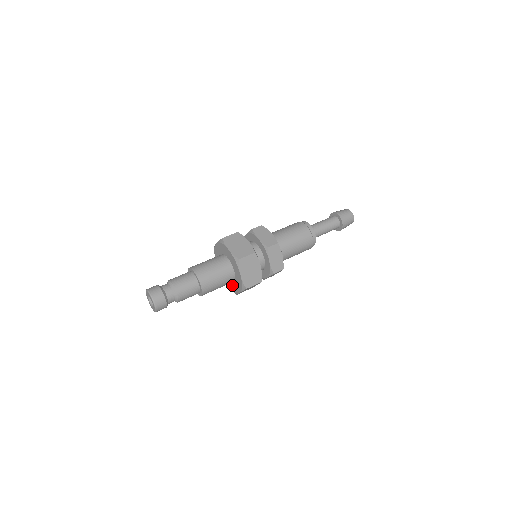
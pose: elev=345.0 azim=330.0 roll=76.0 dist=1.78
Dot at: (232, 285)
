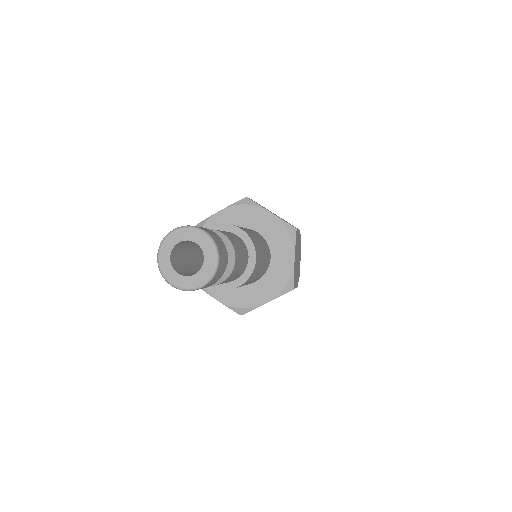
Dot at: (242, 292)
